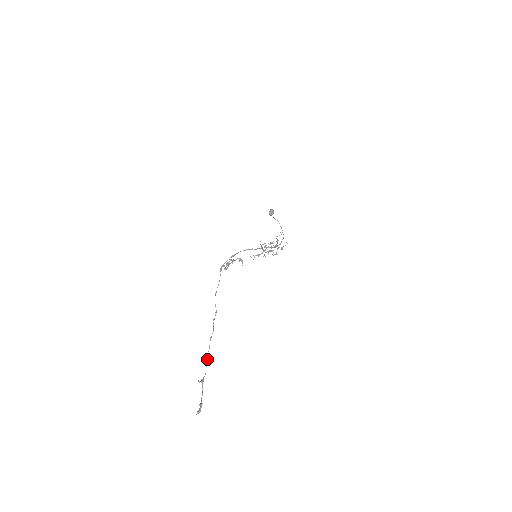
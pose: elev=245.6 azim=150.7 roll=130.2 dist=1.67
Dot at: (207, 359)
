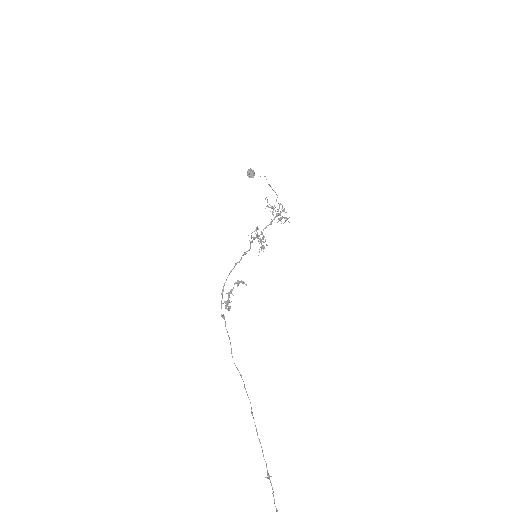
Dot at: occluded
